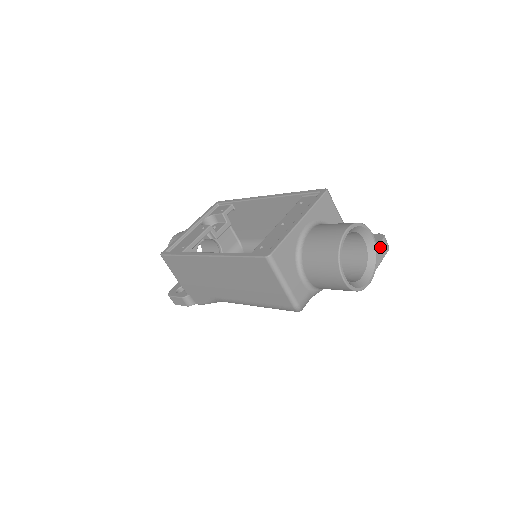
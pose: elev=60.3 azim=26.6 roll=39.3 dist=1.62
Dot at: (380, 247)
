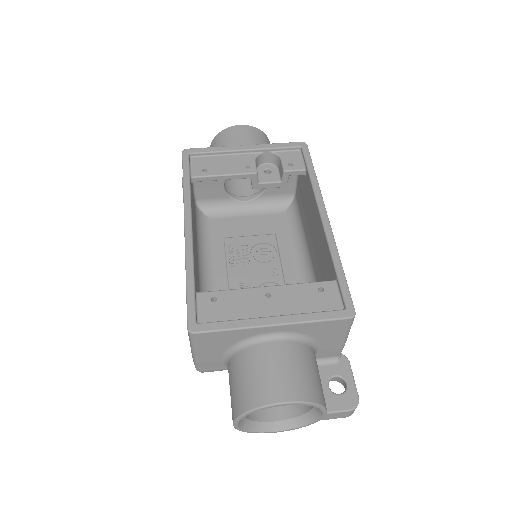
Dot at: (334, 413)
